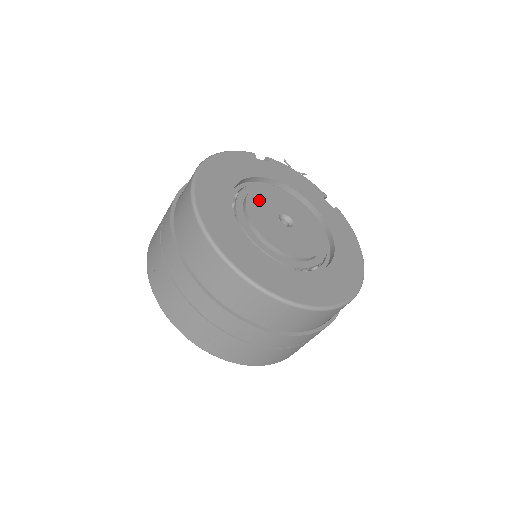
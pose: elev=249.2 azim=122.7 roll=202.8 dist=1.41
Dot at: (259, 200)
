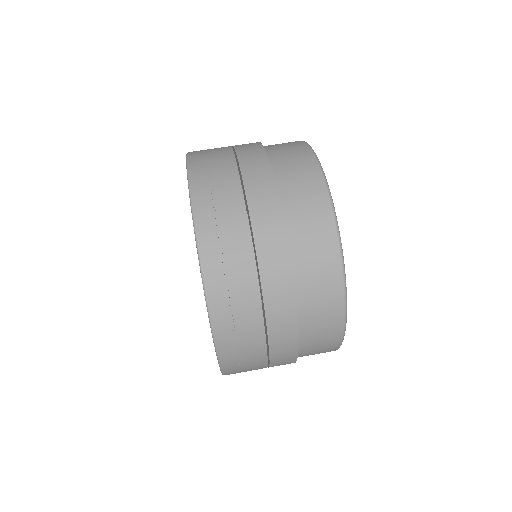
Dot at: occluded
